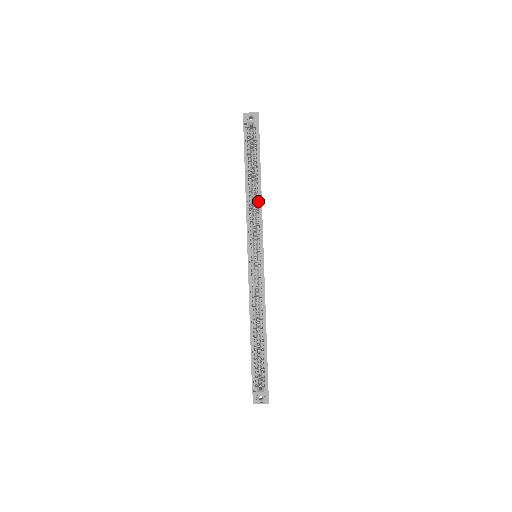
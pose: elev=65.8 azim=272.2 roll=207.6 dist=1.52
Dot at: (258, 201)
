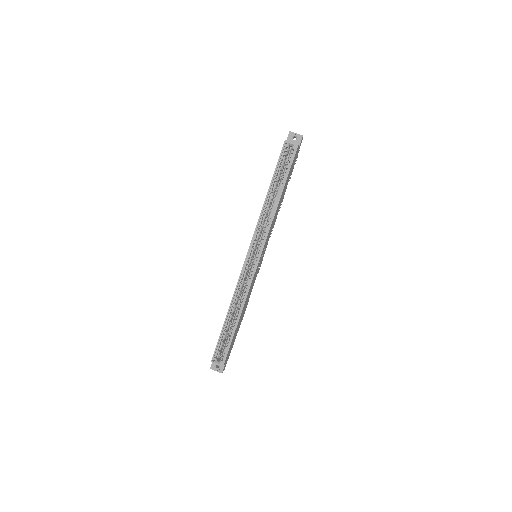
Dot at: occluded
